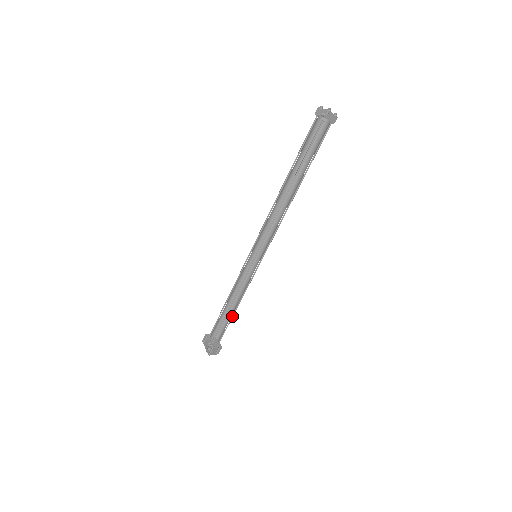
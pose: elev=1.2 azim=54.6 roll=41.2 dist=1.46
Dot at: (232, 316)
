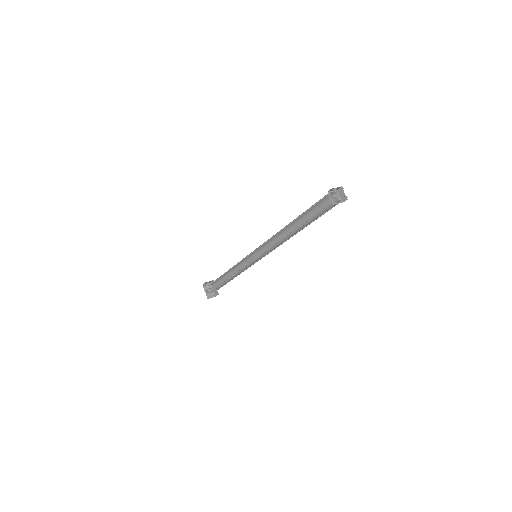
Dot at: (230, 280)
